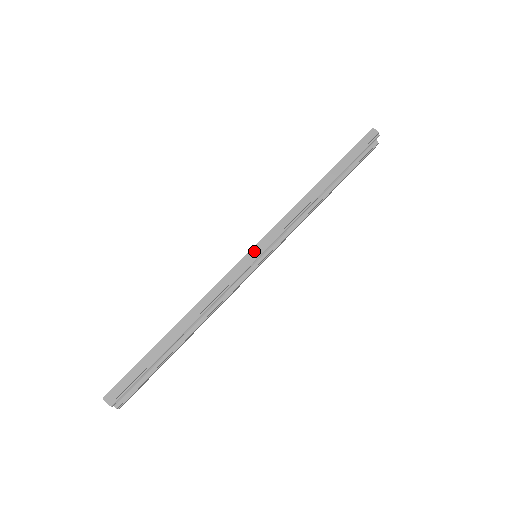
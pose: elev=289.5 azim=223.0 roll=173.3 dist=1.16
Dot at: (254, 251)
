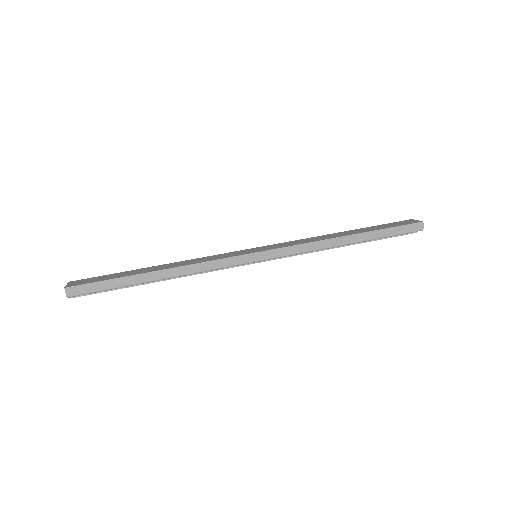
Dot at: (257, 255)
